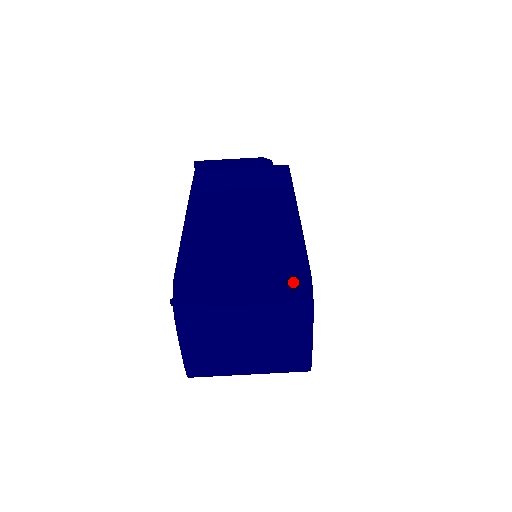
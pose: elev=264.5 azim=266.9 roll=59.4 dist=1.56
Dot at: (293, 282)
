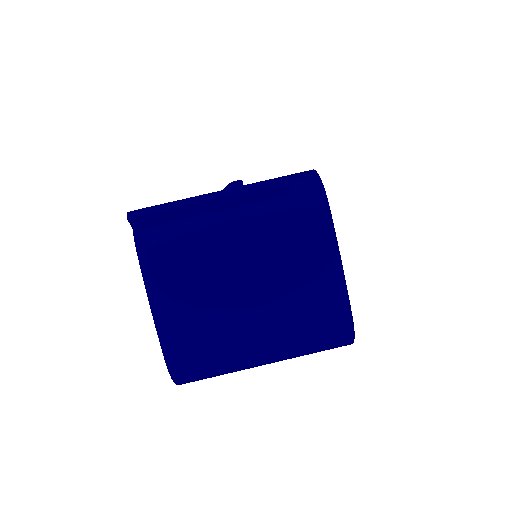
Dot at: (292, 178)
